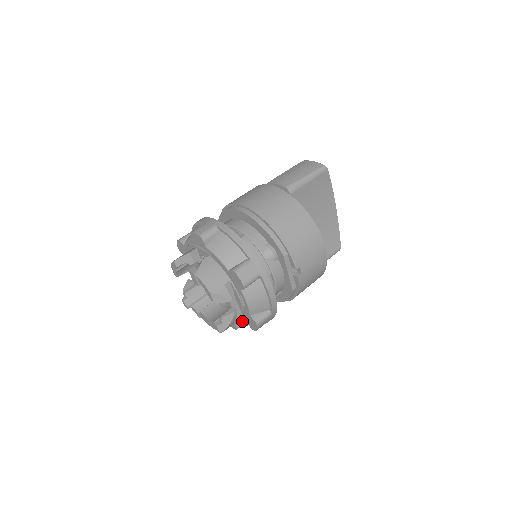
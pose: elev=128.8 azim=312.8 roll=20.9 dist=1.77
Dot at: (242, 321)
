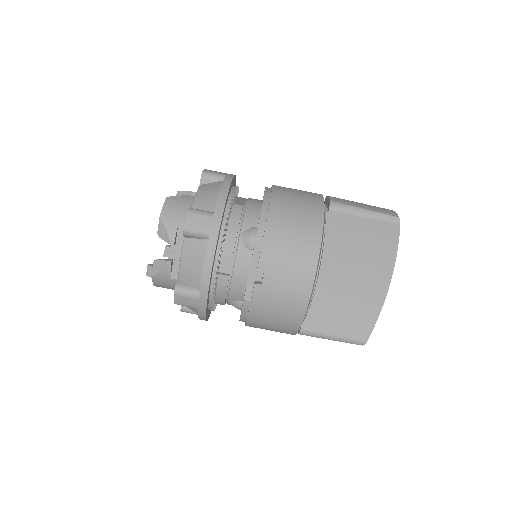
Dot at: occluded
